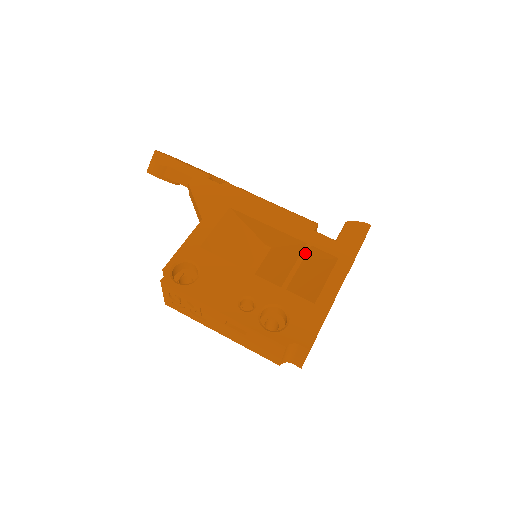
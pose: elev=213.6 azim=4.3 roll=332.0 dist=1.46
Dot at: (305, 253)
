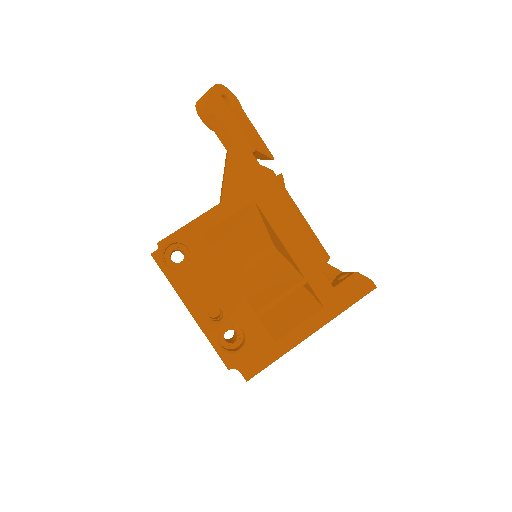
Dot at: (297, 288)
